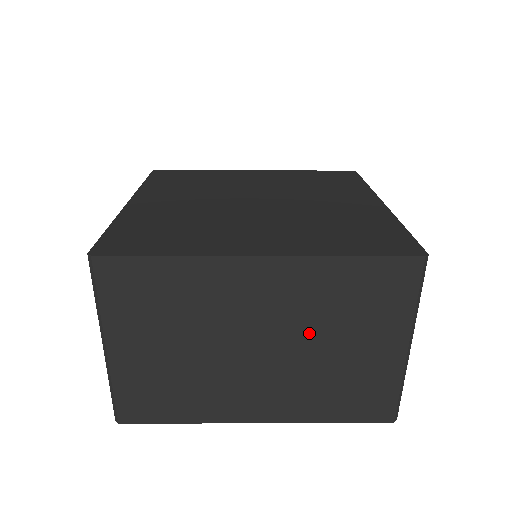
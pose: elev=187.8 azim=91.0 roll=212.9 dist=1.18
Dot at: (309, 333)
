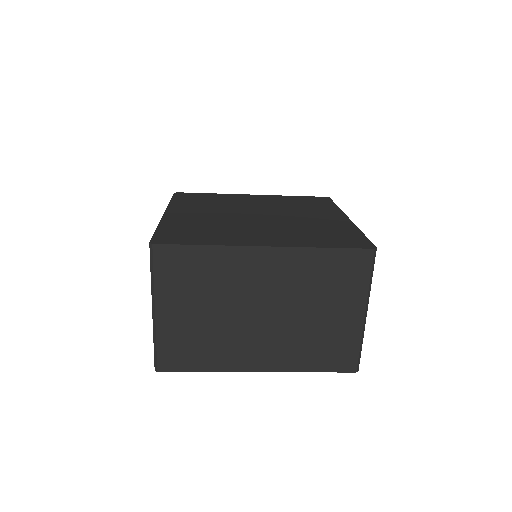
Dot at: (297, 302)
